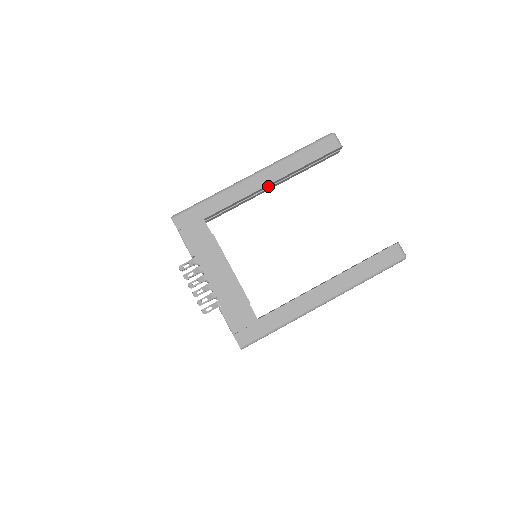
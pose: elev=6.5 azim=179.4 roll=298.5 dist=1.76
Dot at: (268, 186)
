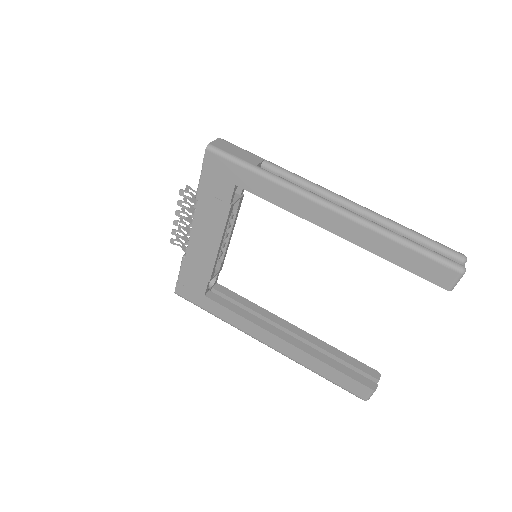
Dot at: occluded
